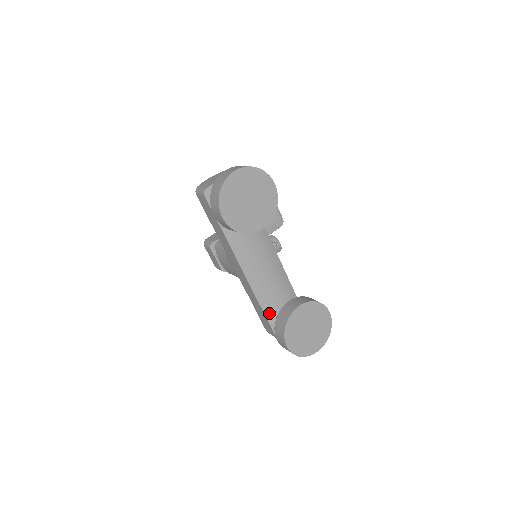
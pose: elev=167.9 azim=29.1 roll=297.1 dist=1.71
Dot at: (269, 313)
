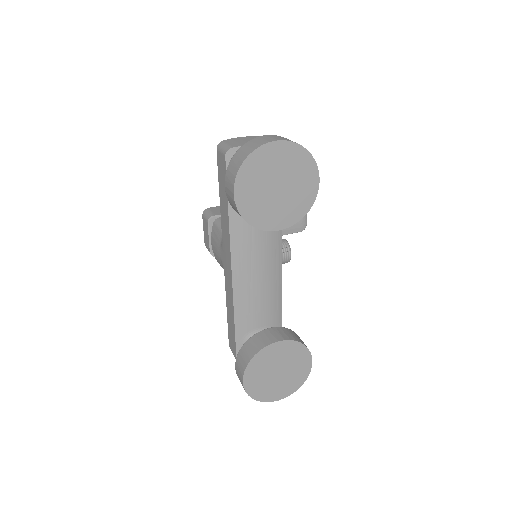
Dot at: (241, 329)
